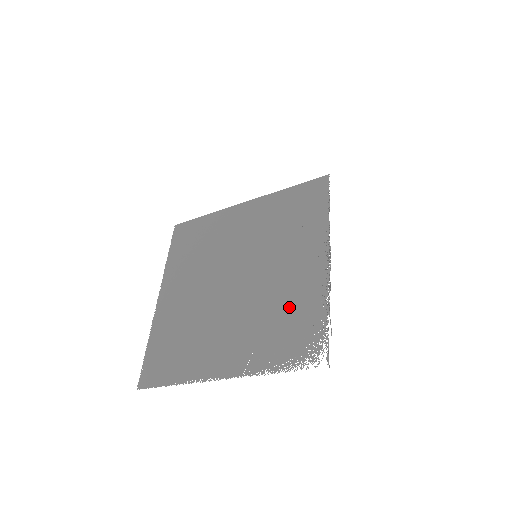
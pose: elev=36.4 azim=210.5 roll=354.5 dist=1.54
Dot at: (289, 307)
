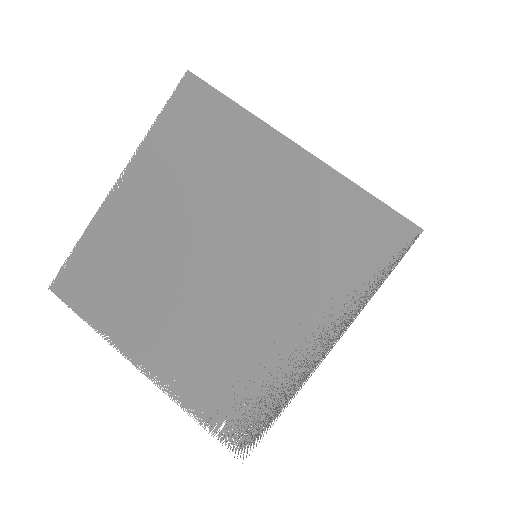
Dot at: (247, 365)
